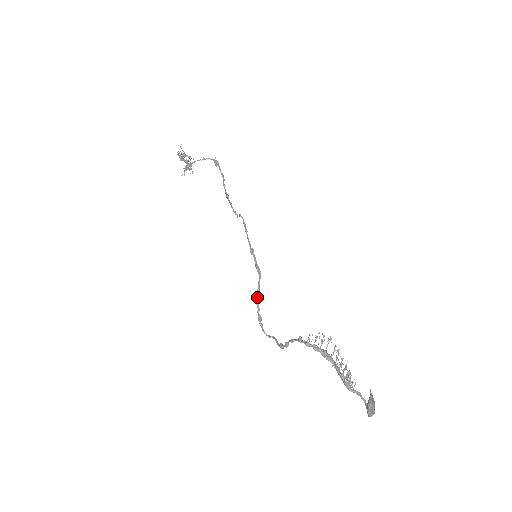
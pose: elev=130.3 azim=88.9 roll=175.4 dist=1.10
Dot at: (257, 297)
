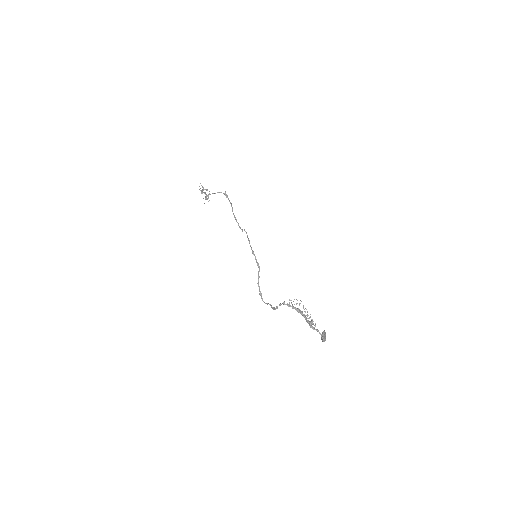
Dot at: (258, 281)
